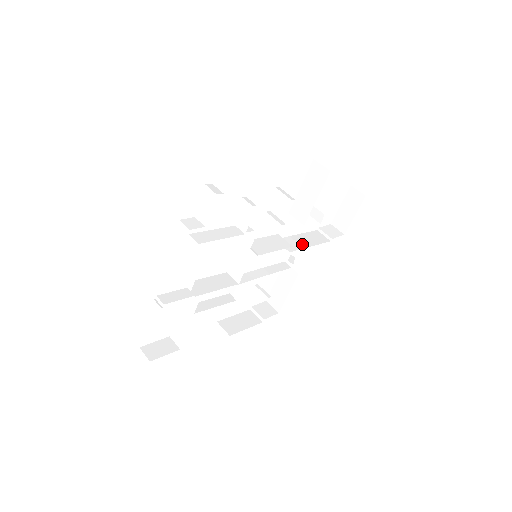
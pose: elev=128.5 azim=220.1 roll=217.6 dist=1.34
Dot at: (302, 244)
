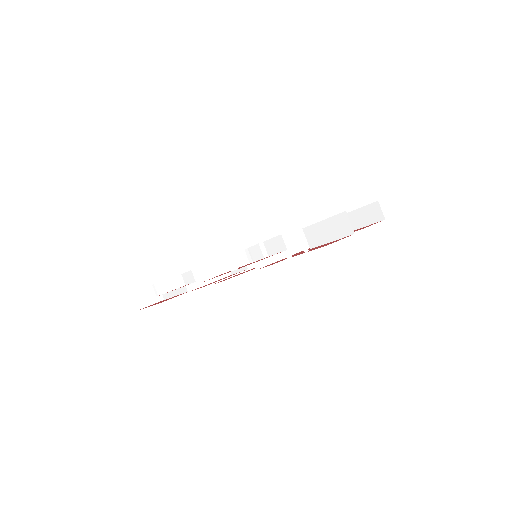
Dot at: occluded
